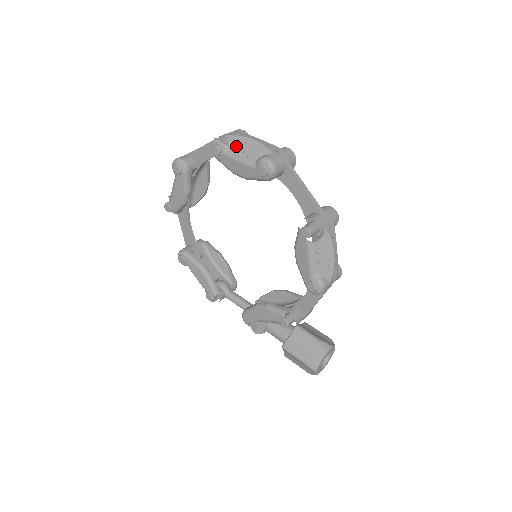
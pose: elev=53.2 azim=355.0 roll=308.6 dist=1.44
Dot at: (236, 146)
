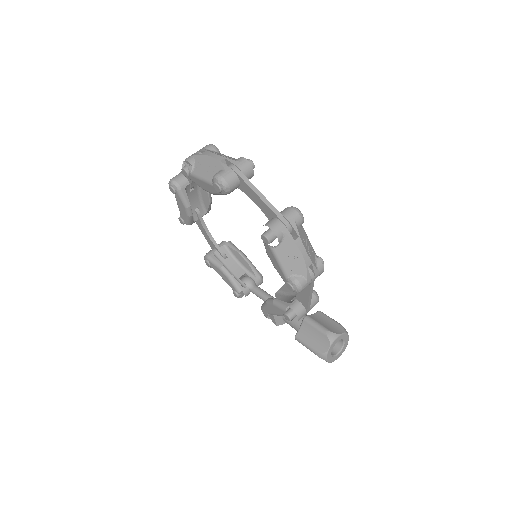
Dot at: (199, 166)
